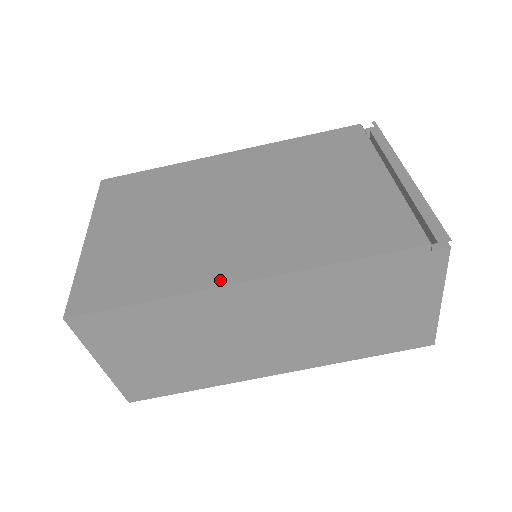
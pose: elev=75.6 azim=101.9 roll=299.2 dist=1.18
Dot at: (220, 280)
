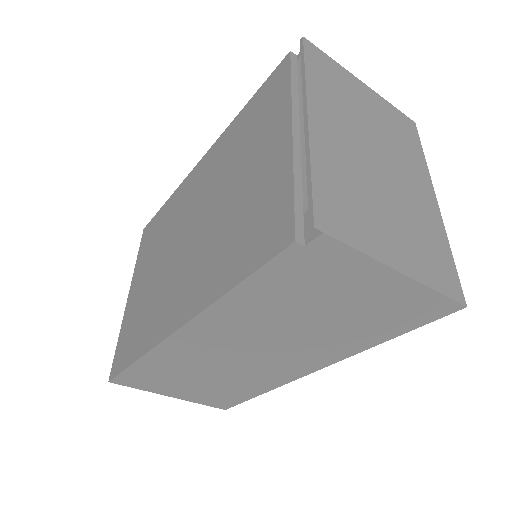
Dot at: (166, 331)
